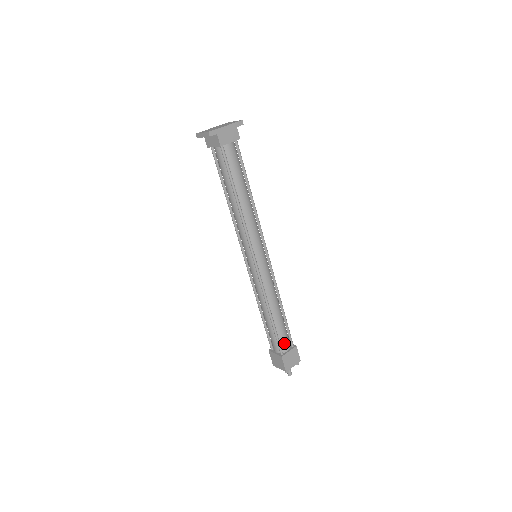
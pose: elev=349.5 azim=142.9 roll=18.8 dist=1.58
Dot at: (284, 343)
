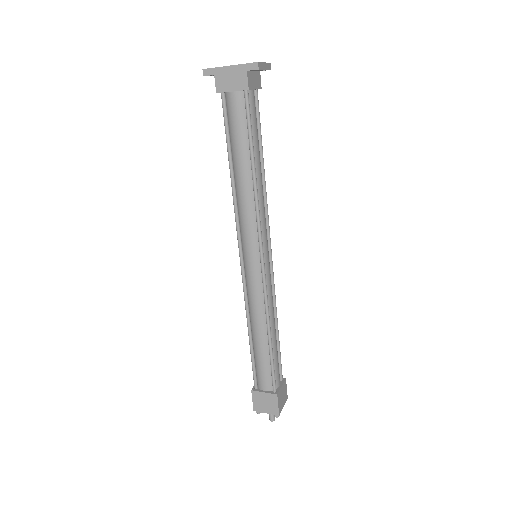
Dot at: (261, 379)
